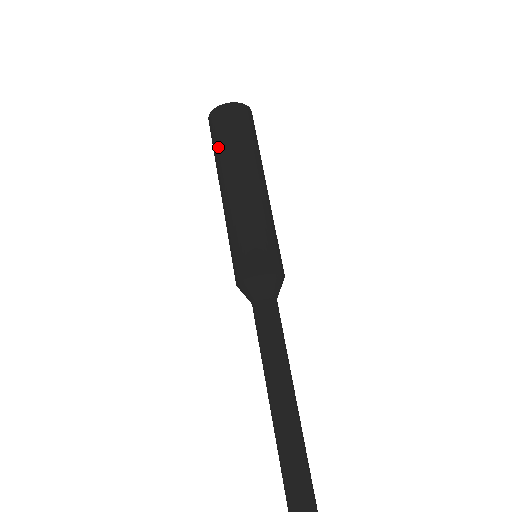
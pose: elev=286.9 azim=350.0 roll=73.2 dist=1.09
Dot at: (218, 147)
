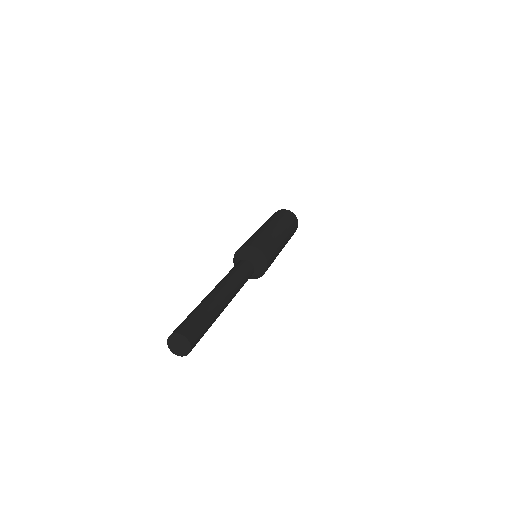
Dot at: occluded
